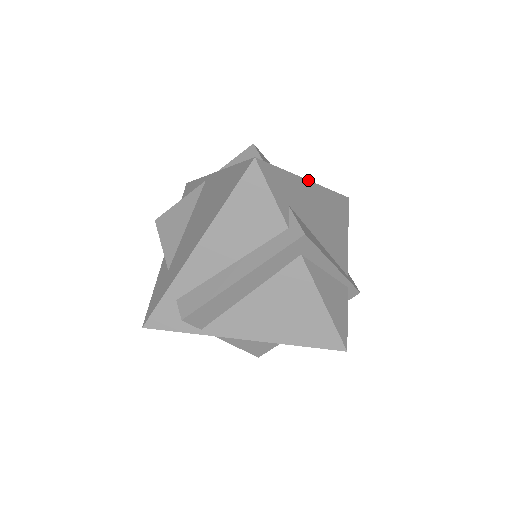
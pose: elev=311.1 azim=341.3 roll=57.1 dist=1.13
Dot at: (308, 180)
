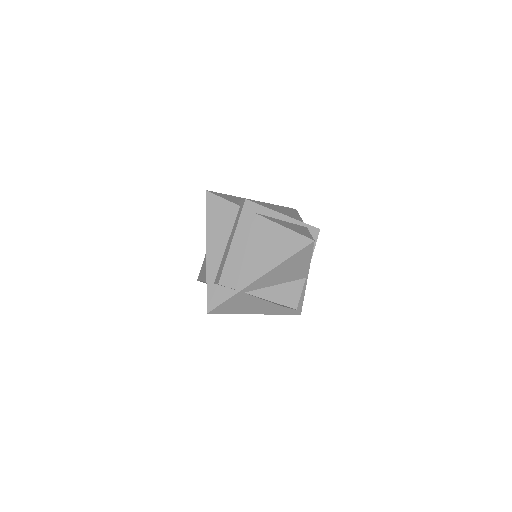
Dot at: (252, 200)
